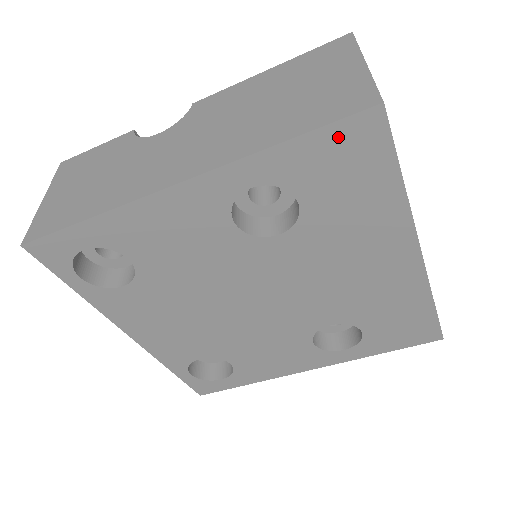
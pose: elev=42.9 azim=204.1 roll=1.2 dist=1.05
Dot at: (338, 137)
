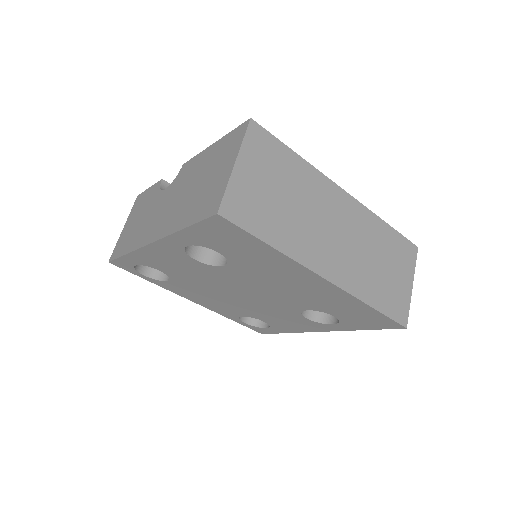
Dot at: (209, 227)
